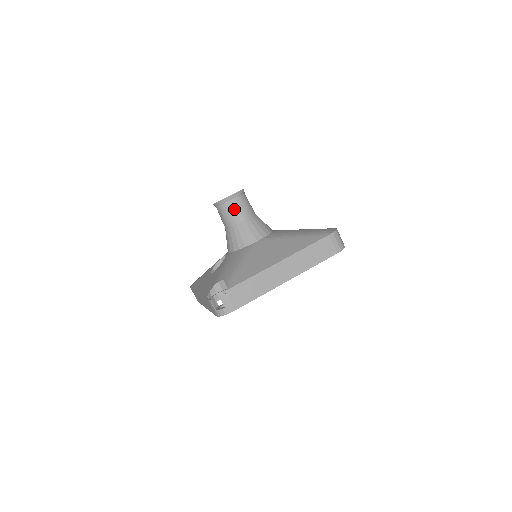
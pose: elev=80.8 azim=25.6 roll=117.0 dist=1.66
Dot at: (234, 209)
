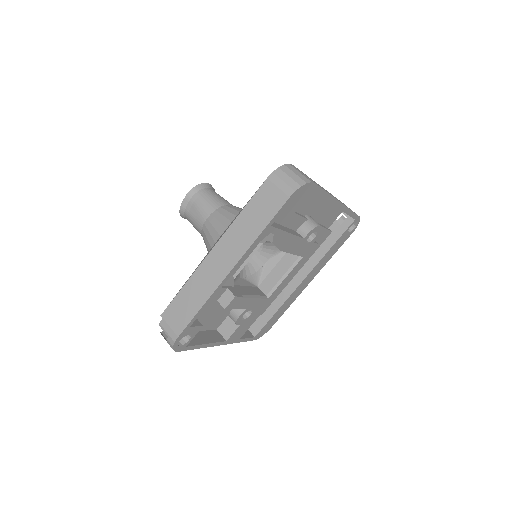
Dot at: (194, 212)
